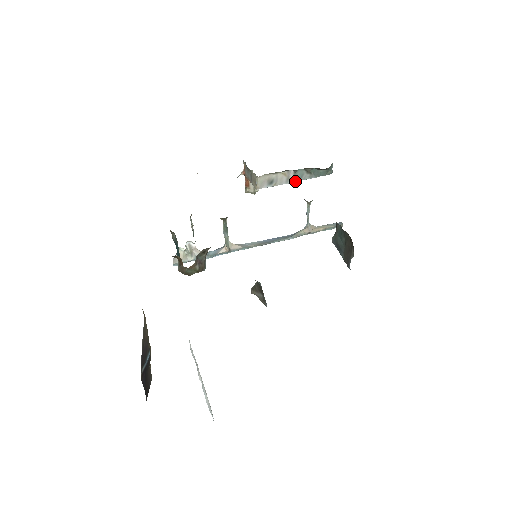
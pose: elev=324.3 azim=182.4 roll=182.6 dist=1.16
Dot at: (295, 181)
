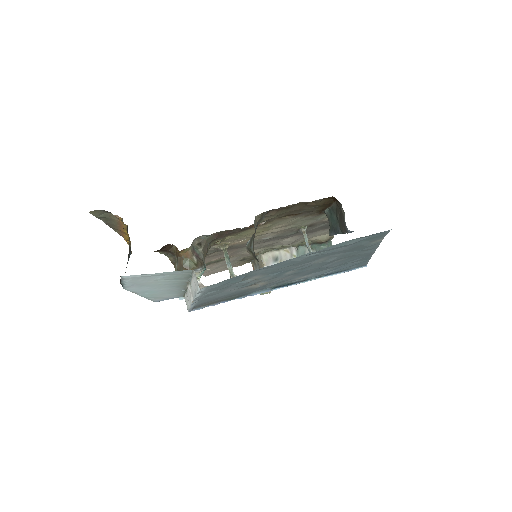
Dot at: occluded
